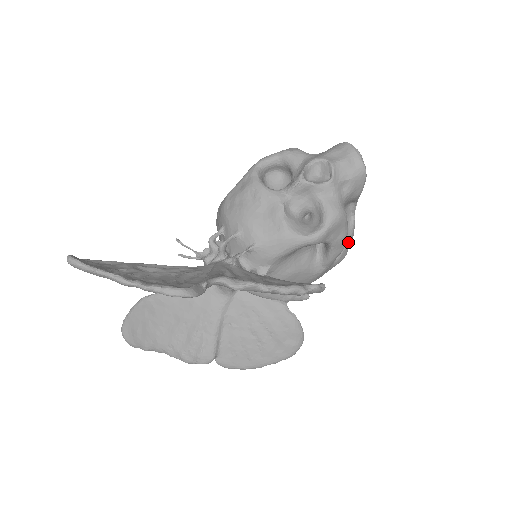
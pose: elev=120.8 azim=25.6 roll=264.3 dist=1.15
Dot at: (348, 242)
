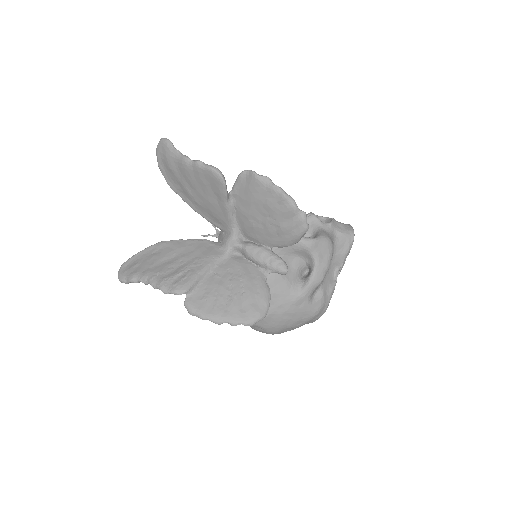
Dot at: (325, 296)
